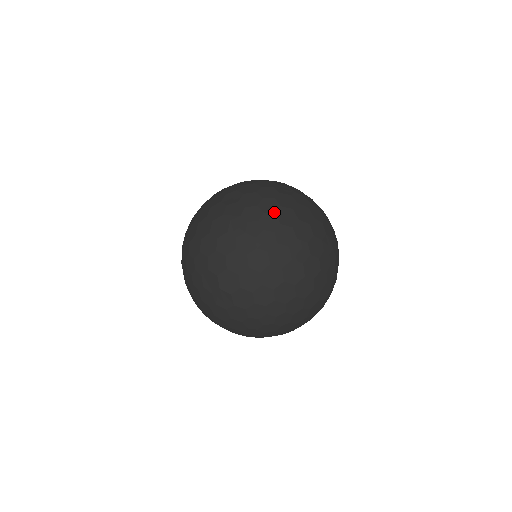
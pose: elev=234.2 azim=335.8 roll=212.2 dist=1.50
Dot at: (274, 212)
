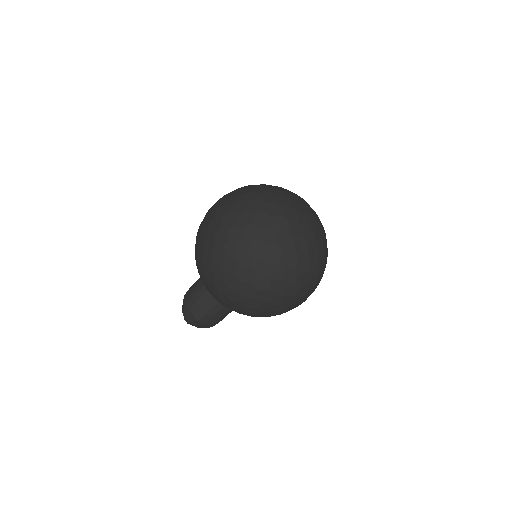
Dot at: occluded
